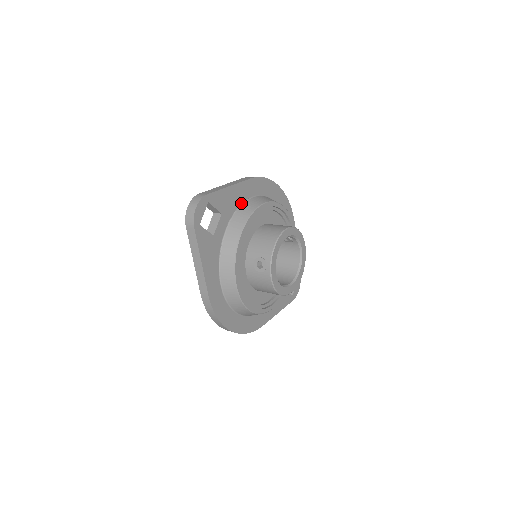
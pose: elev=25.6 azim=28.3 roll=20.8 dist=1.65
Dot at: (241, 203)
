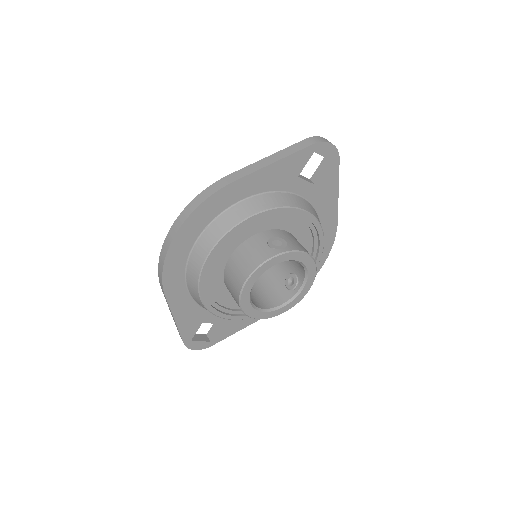
Dot at: (318, 214)
